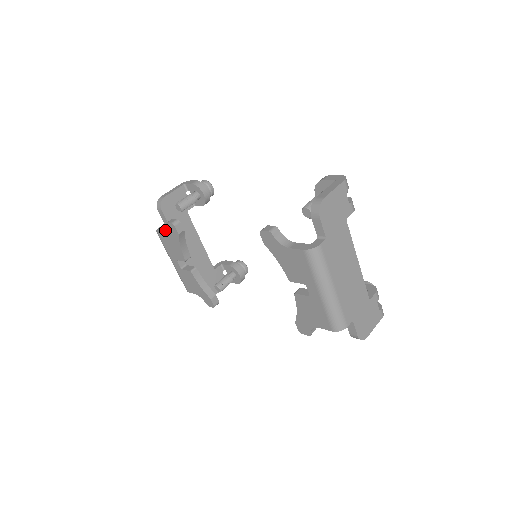
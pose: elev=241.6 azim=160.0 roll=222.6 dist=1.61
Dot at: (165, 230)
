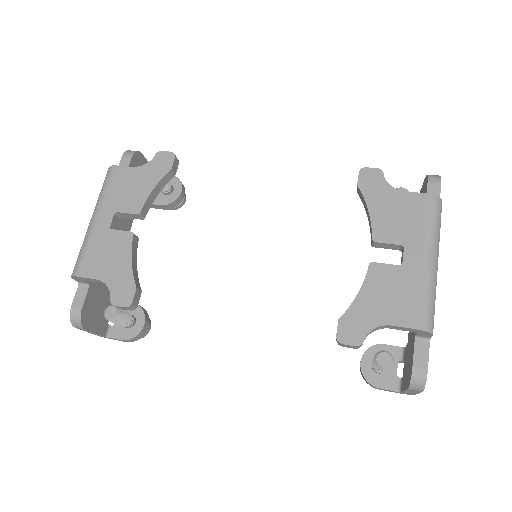
Dot at: occluded
